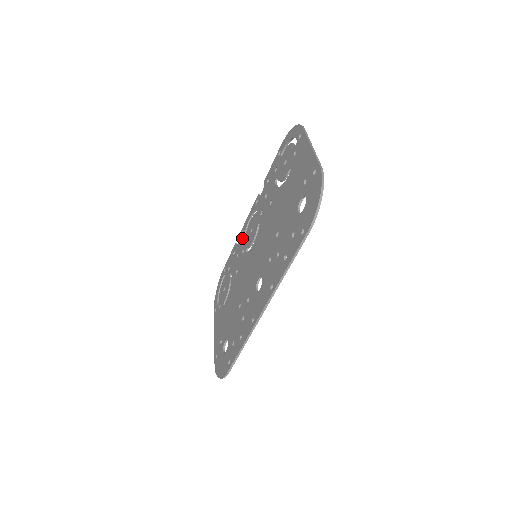
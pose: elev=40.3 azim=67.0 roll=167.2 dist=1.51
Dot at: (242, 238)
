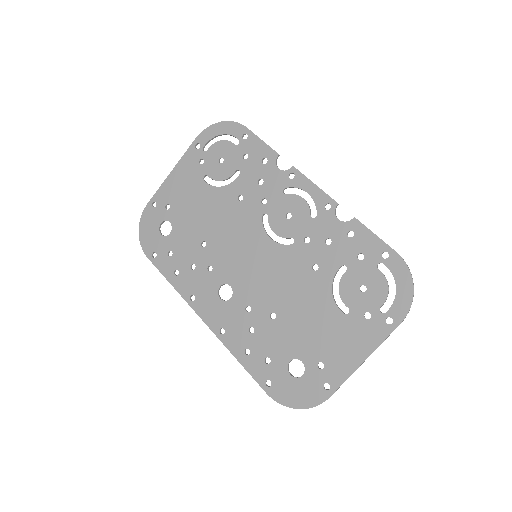
Dot at: (282, 183)
